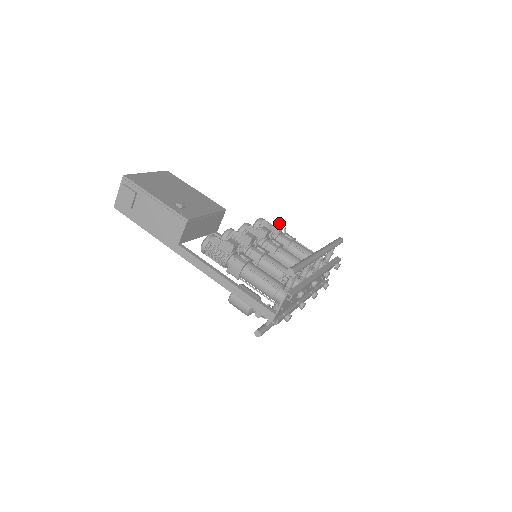
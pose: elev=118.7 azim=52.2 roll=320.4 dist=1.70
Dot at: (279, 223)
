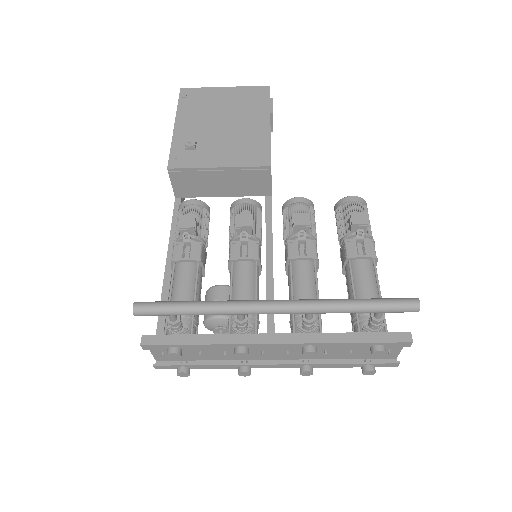
Dot at: (359, 216)
